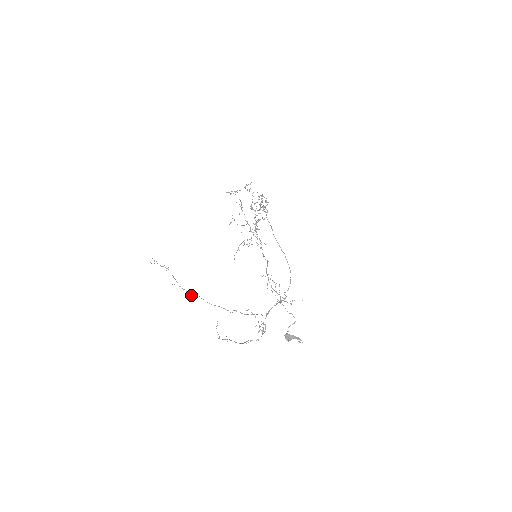
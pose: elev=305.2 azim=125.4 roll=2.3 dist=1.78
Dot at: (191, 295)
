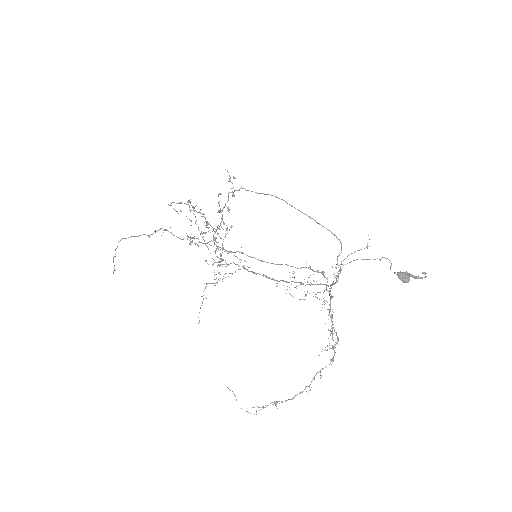
Dot at: occluded
